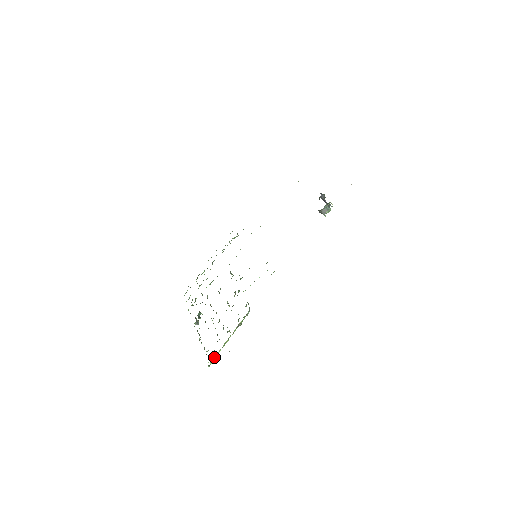
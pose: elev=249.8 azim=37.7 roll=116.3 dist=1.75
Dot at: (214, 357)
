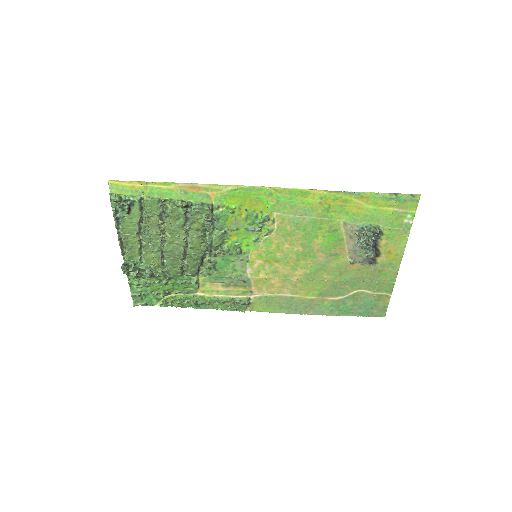
Dot at: (126, 197)
